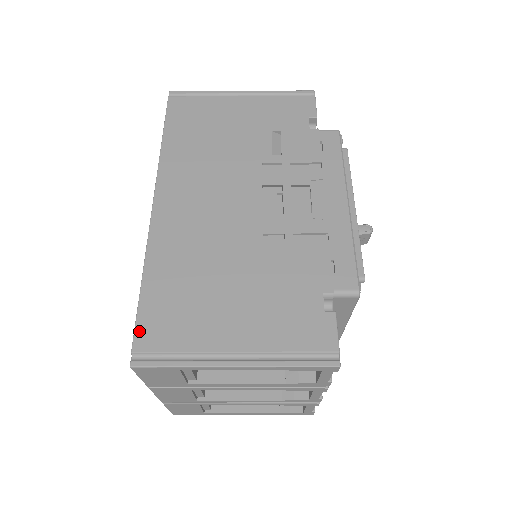
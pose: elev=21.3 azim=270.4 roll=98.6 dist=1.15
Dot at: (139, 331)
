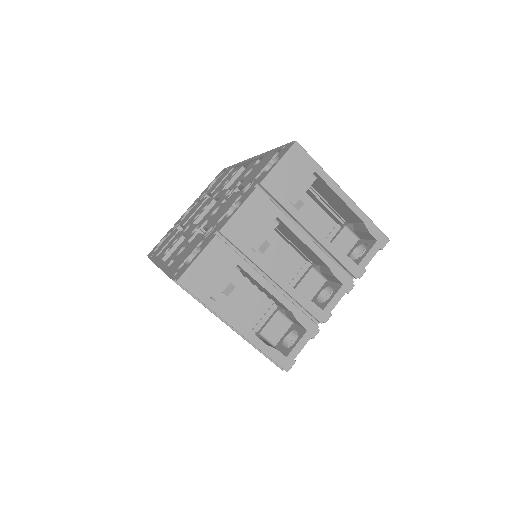
Dot at: occluded
